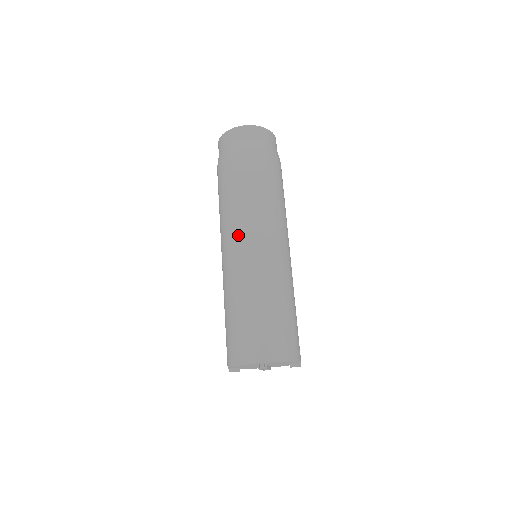
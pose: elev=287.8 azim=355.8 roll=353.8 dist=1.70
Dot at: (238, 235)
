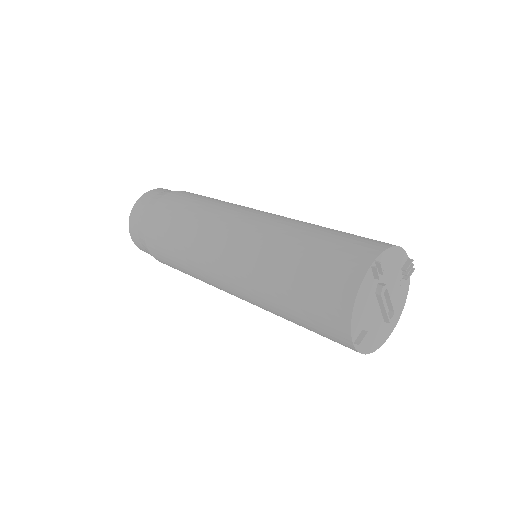
Dot at: (218, 233)
